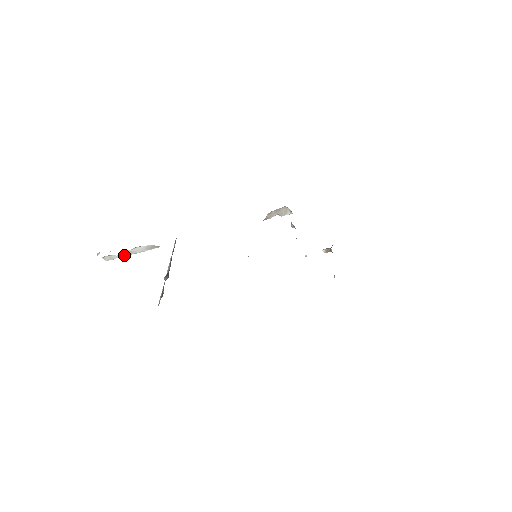
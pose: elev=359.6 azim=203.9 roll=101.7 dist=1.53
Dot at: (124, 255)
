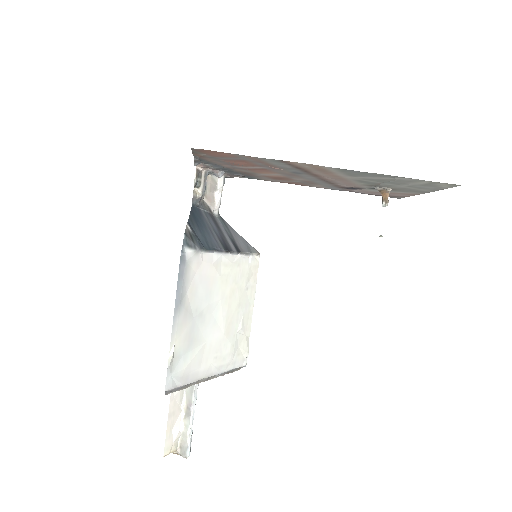
Dot at: (188, 423)
